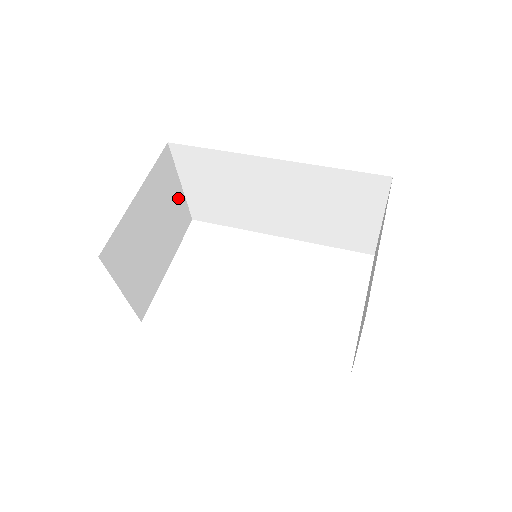
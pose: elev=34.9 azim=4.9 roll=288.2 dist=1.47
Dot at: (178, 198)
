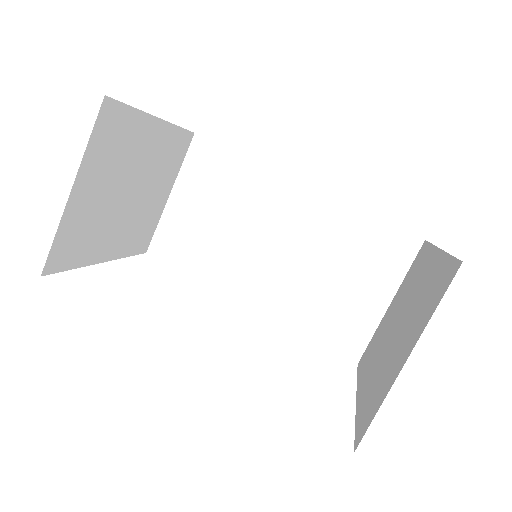
Dot at: (160, 202)
